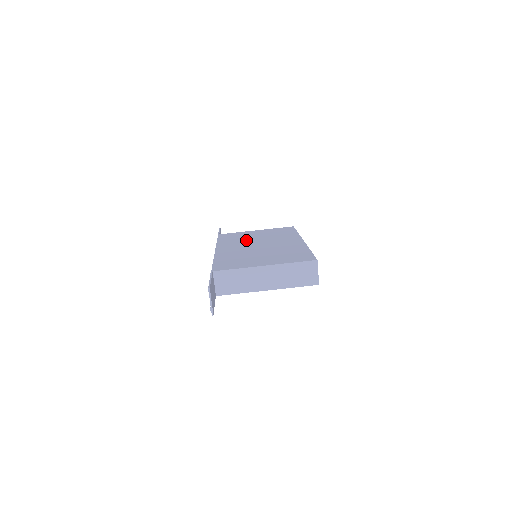
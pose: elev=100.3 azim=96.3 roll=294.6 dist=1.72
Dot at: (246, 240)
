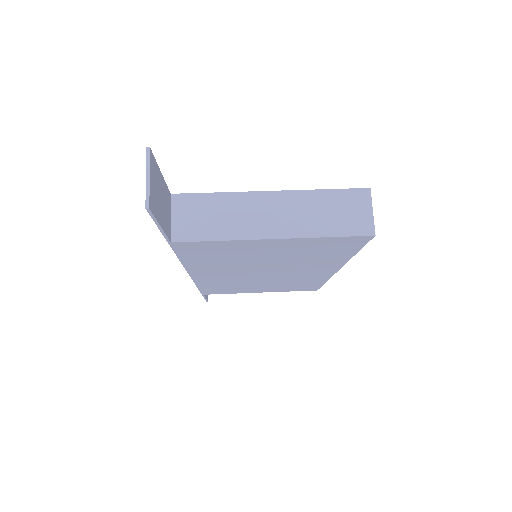
Dot at: occluded
